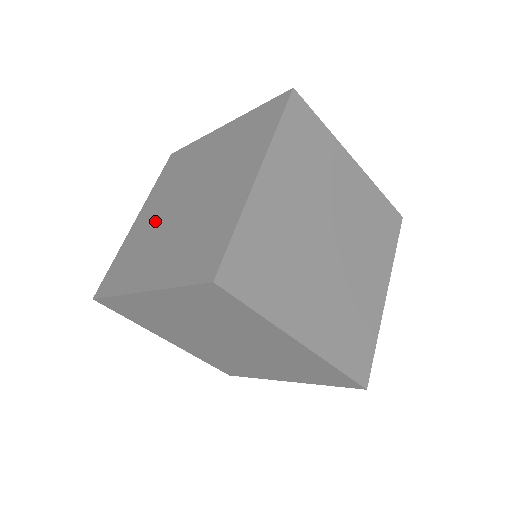
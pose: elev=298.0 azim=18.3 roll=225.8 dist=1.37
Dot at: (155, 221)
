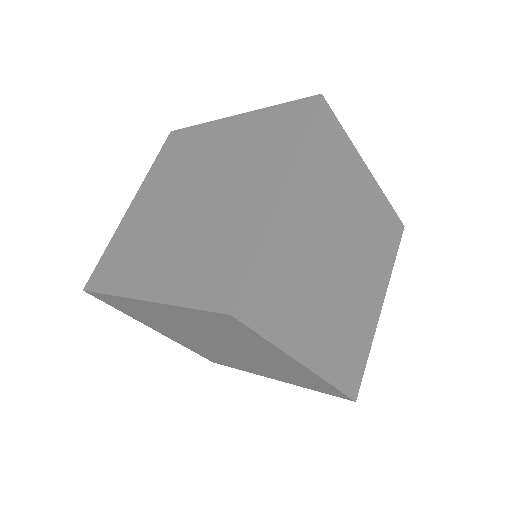
Dot at: (155, 214)
